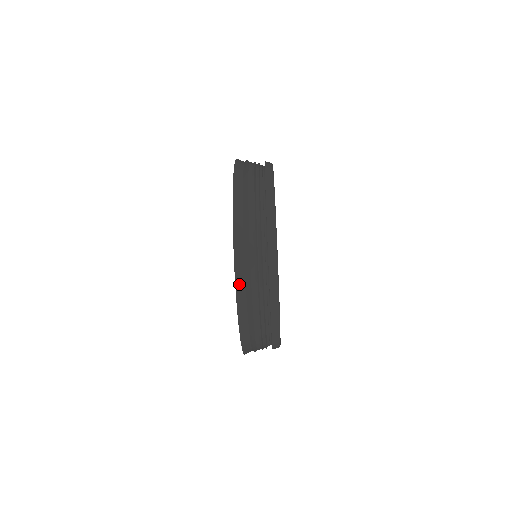
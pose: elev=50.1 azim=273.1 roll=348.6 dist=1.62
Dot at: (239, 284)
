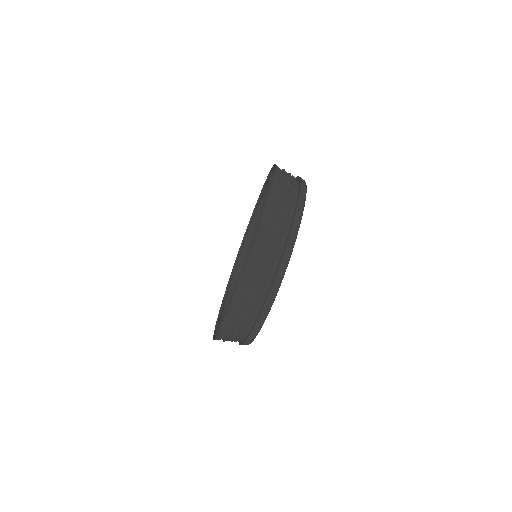
Dot at: (275, 185)
